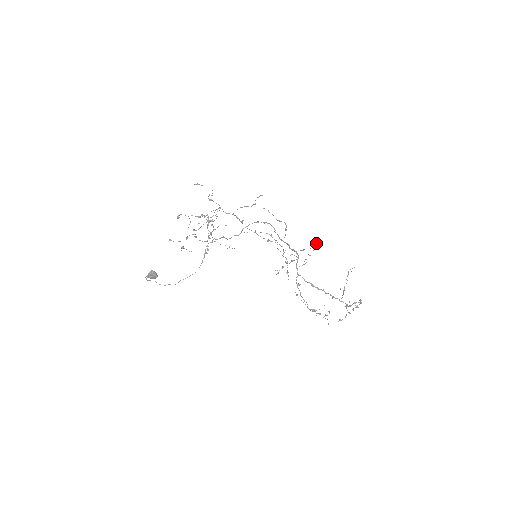
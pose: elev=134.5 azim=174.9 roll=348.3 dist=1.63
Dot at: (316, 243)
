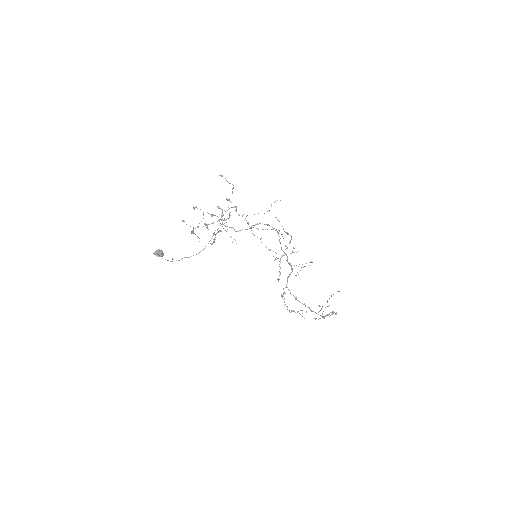
Dot at: occluded
